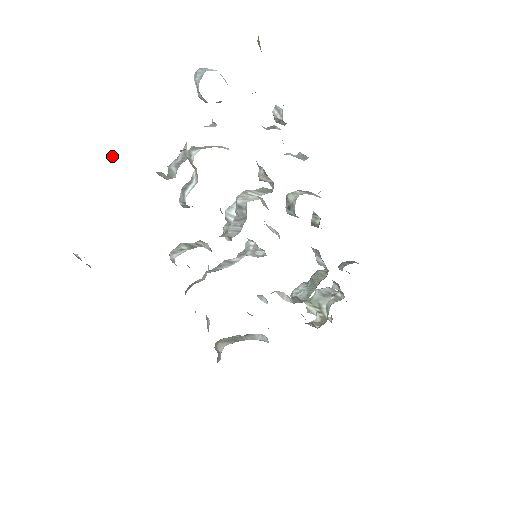
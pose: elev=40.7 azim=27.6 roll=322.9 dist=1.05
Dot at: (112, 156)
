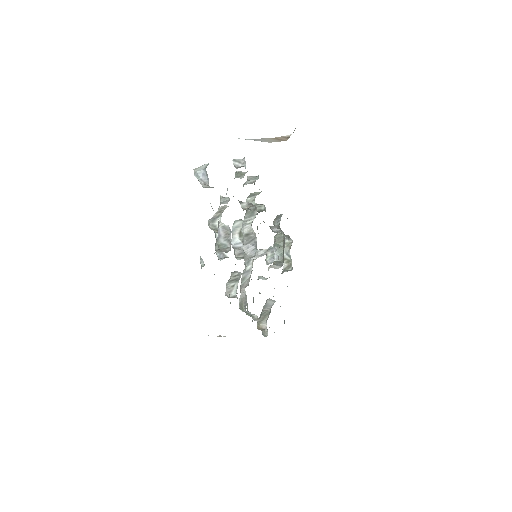
Dot at: (203, 263)
